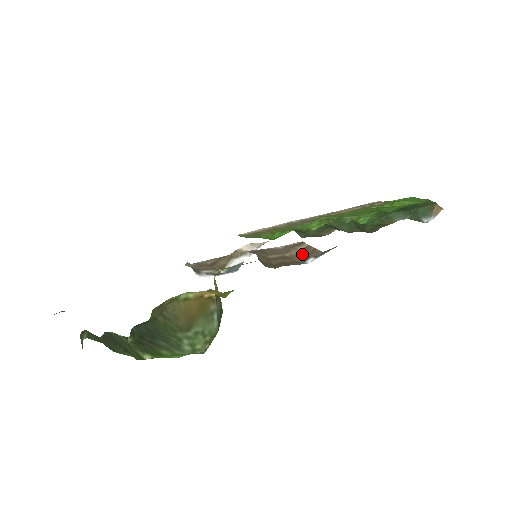
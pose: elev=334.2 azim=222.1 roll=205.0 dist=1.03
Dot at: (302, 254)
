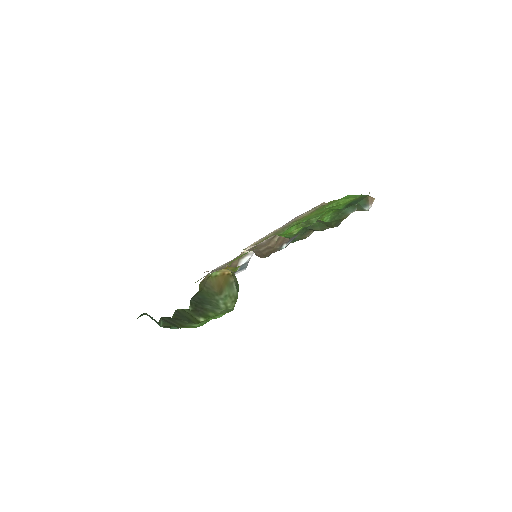
Dot at: (278, 243)
